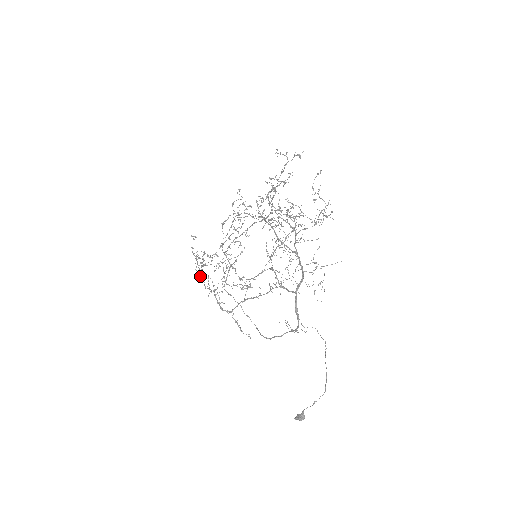
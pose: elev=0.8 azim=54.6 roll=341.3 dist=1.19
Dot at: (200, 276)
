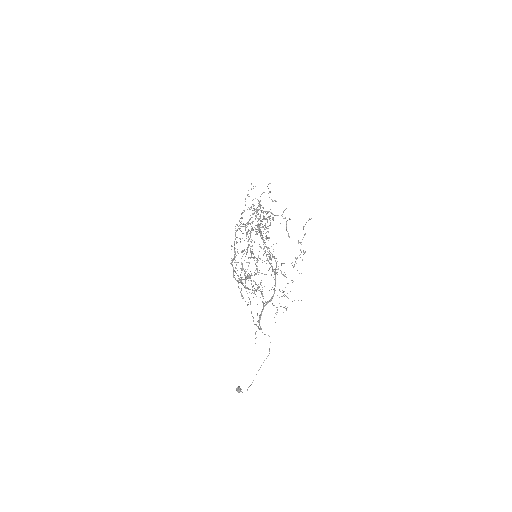
Dot at: occluded
